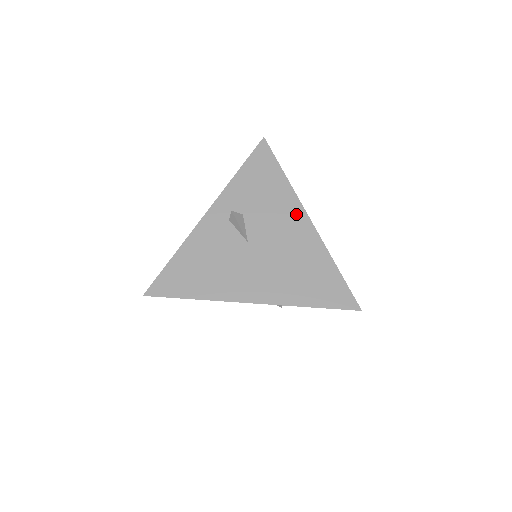
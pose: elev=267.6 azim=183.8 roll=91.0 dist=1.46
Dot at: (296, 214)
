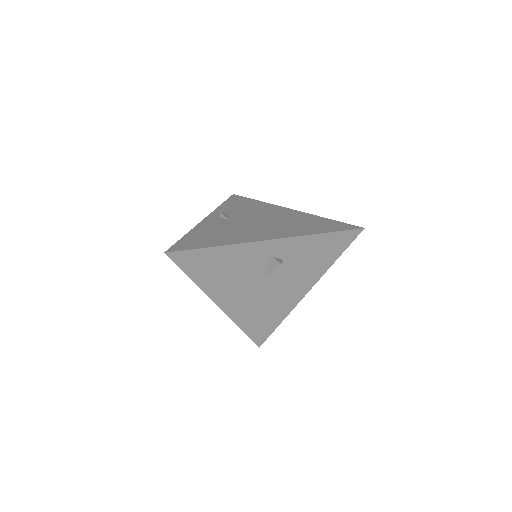
Dot at: (305, 286)
